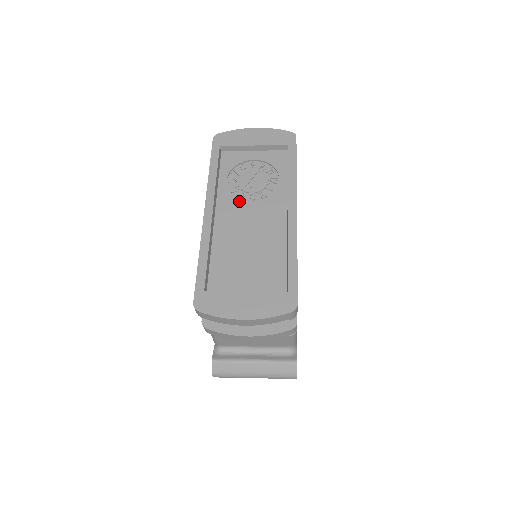
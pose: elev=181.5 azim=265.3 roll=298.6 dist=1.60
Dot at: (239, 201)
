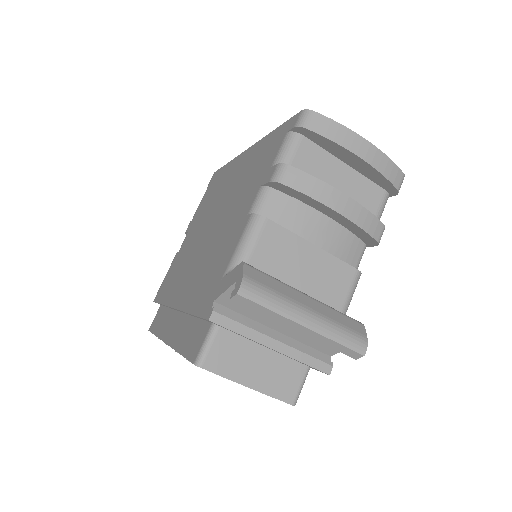
Dot at: occluded
